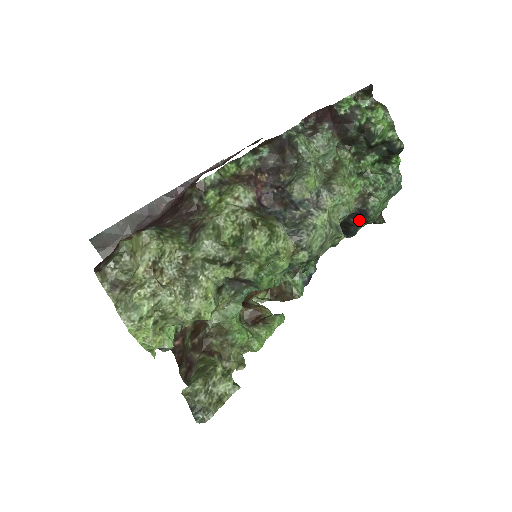
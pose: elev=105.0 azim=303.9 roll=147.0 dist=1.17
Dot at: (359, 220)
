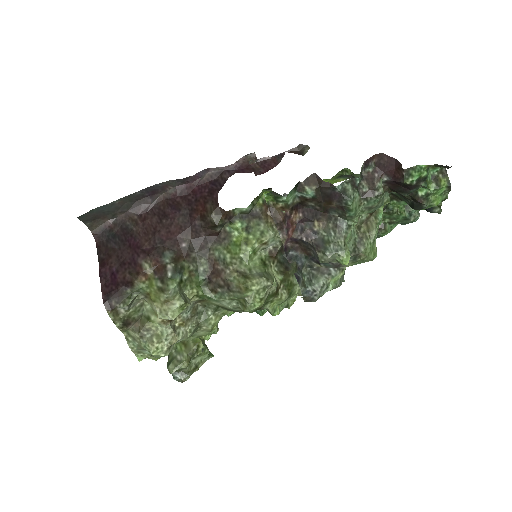
Dot at: occluded
